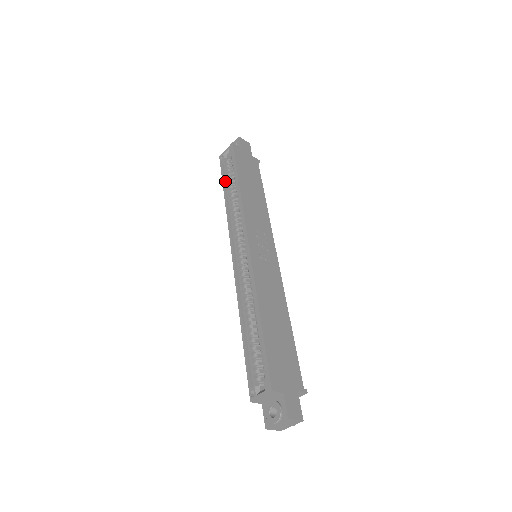
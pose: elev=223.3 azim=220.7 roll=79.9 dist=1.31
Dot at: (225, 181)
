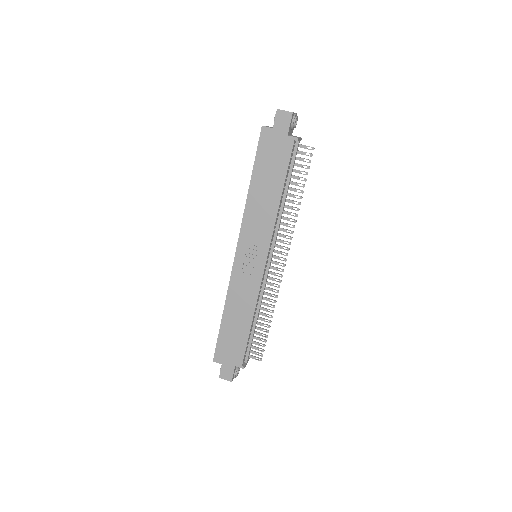
Dot at: occluded
